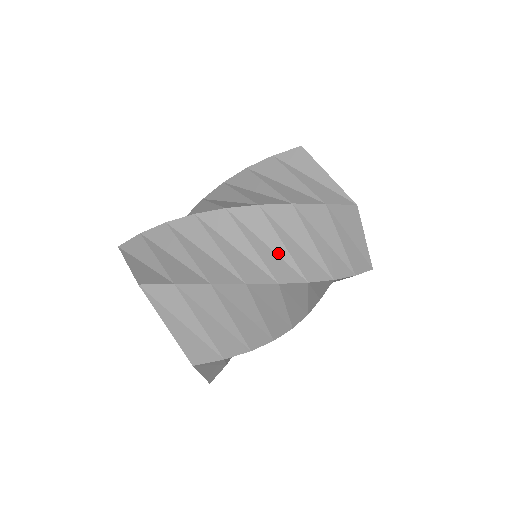
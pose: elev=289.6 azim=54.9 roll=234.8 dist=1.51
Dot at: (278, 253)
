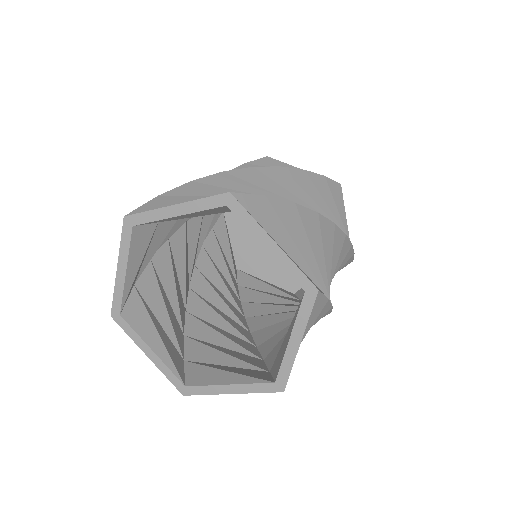
Dot at: occluded
